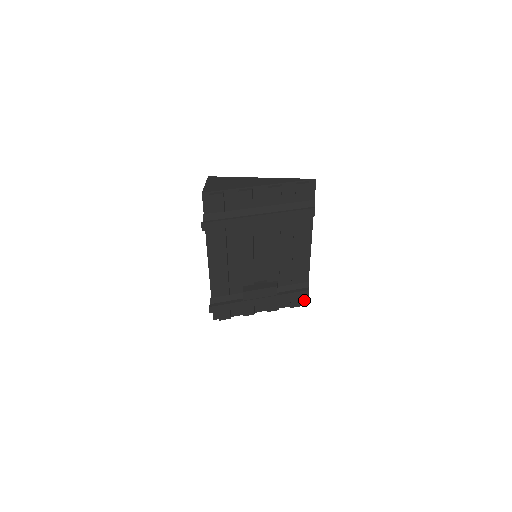
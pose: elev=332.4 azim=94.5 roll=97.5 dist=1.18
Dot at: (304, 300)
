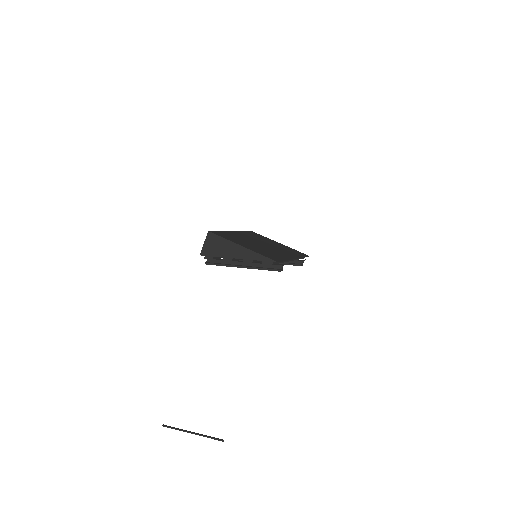
Dot at: occluded
